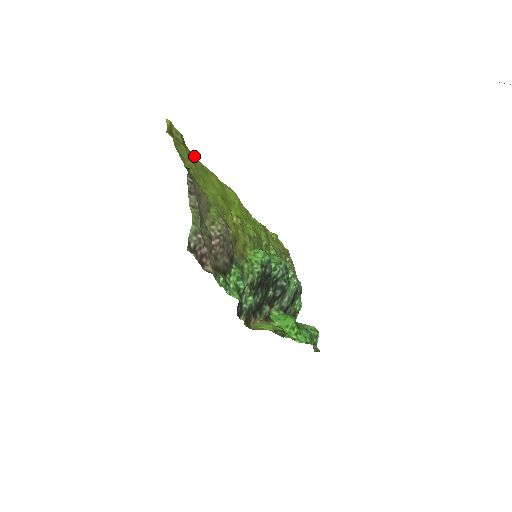
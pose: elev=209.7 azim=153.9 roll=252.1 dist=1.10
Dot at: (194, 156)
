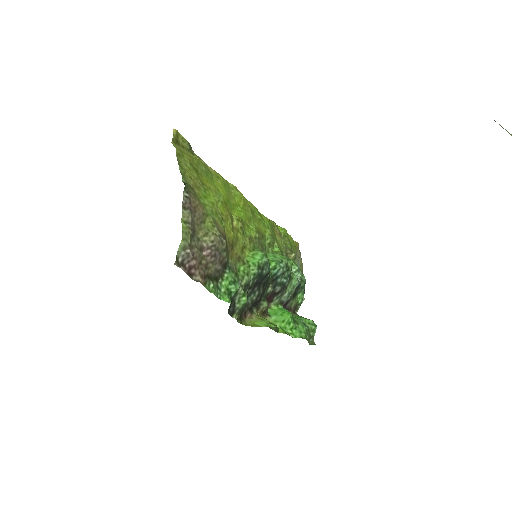
Dot at: (199, 163)
